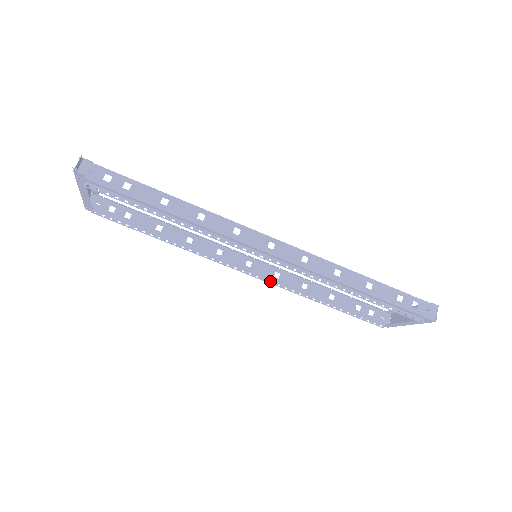
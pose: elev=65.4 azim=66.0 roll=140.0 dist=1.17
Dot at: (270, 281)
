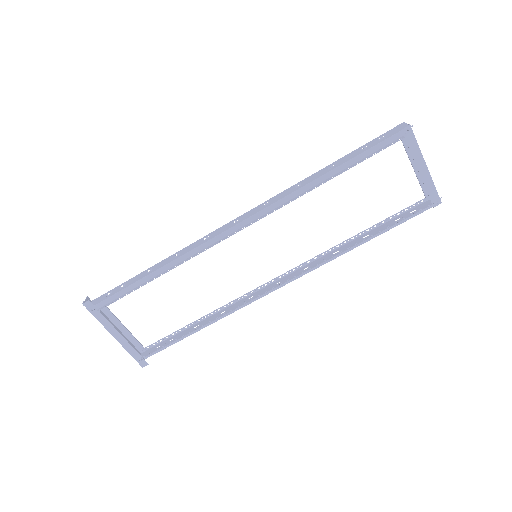
Dot at: (300, 273)
